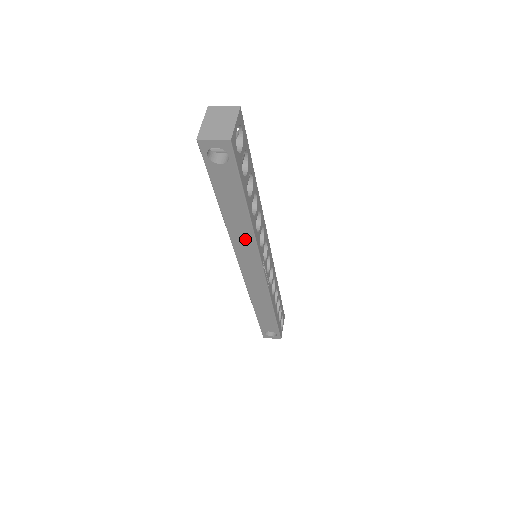
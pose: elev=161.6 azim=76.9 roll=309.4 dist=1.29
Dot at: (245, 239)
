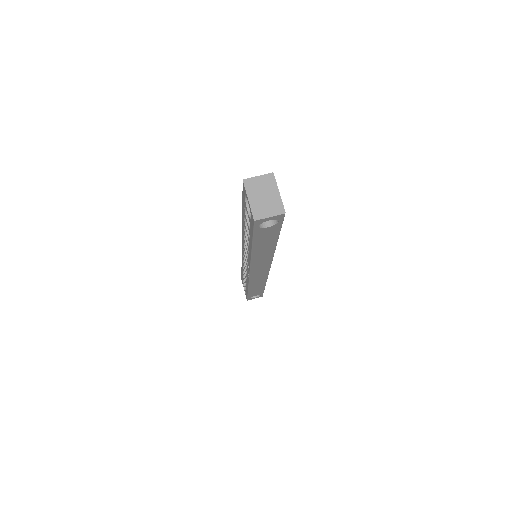
Dot at: (264, 258)
